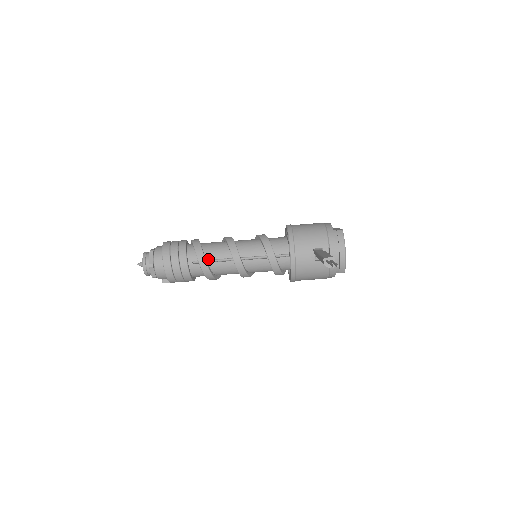
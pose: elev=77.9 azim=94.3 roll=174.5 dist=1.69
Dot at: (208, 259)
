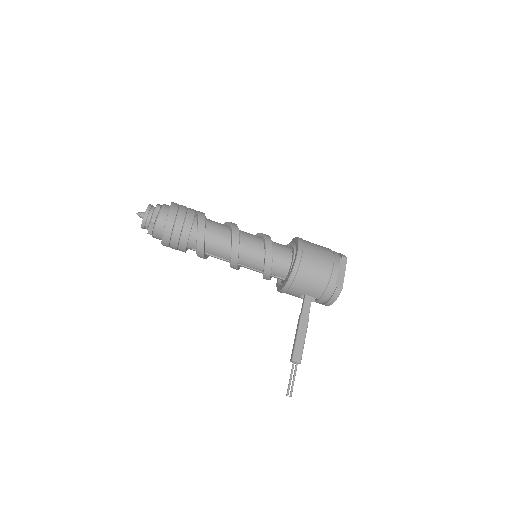
Dot at: (207, 253)
